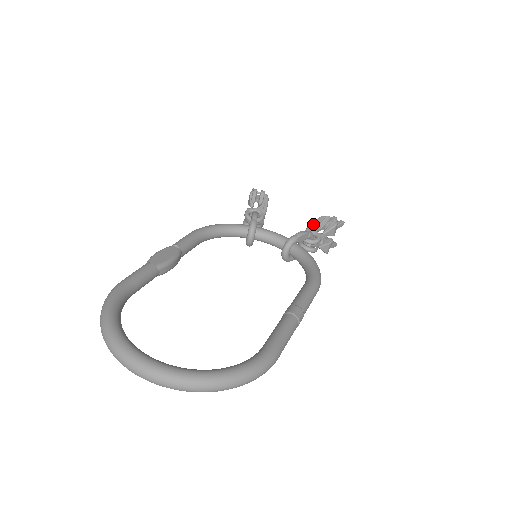
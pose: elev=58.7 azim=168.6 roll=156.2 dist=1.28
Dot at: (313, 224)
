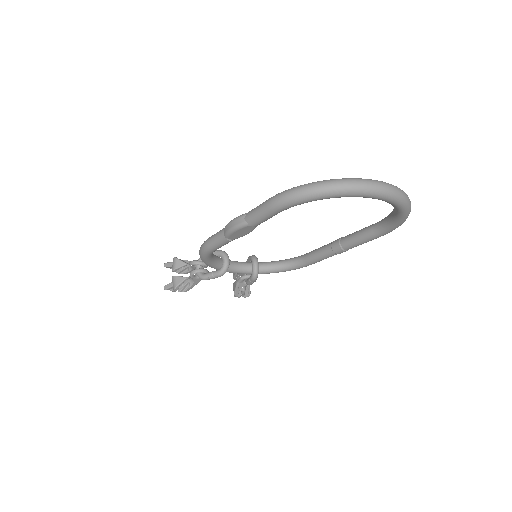
Dot at: occluded
